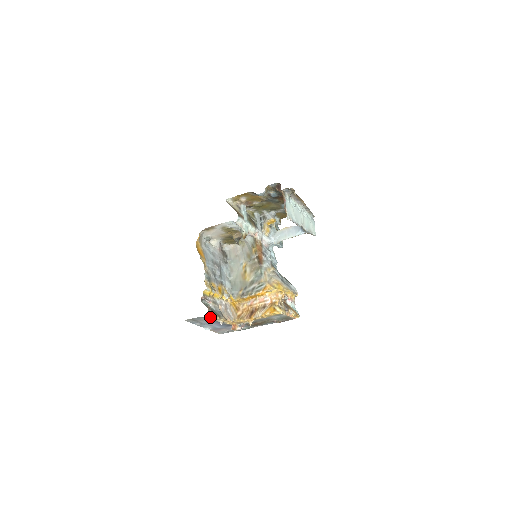
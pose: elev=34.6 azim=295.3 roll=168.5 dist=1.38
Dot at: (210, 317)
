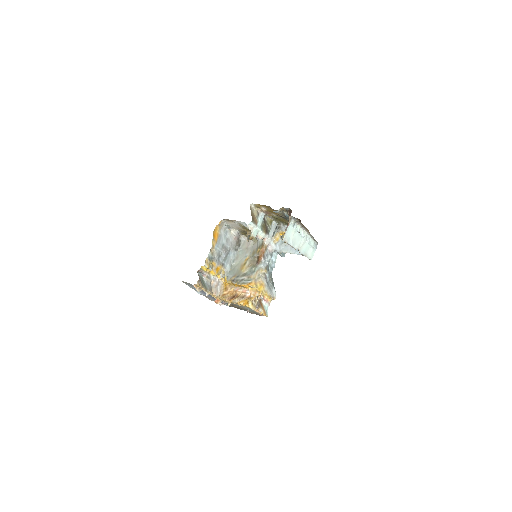
Dot at: (198, 287)
